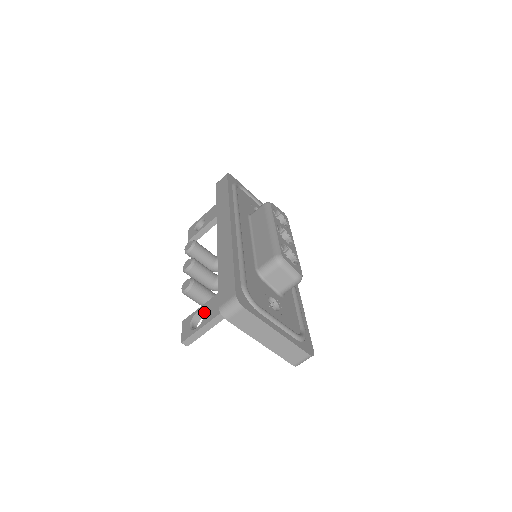
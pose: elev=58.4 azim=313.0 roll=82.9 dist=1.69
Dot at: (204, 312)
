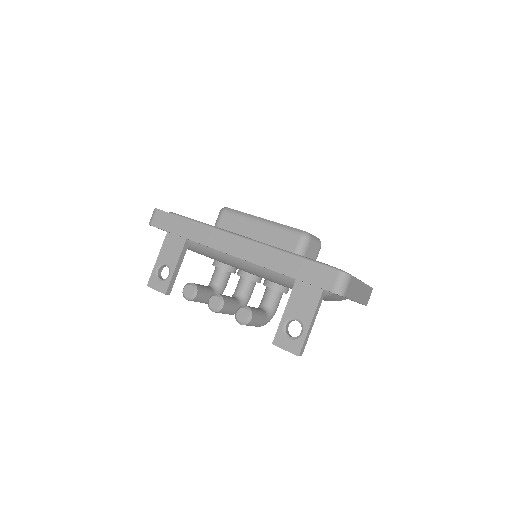
Dot at: (294, 317)
